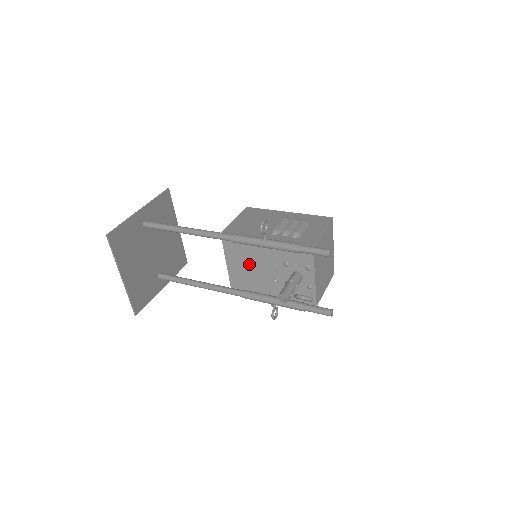
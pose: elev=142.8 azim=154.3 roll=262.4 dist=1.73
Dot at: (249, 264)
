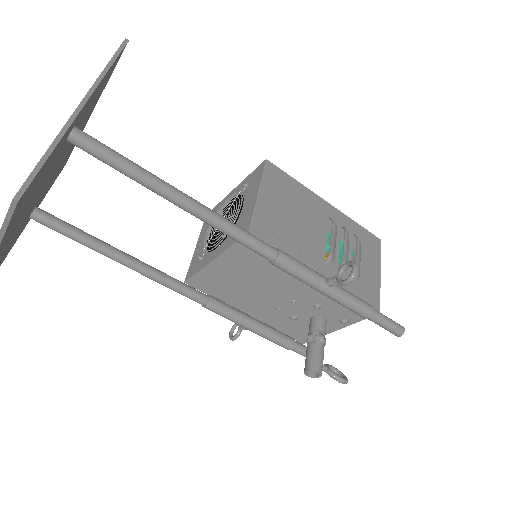
Dot at: (255, 280)
